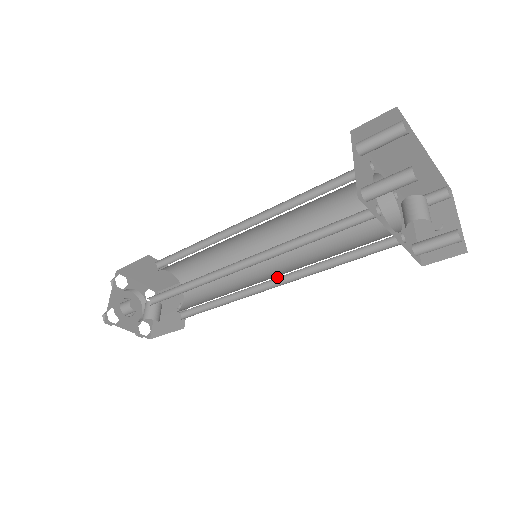
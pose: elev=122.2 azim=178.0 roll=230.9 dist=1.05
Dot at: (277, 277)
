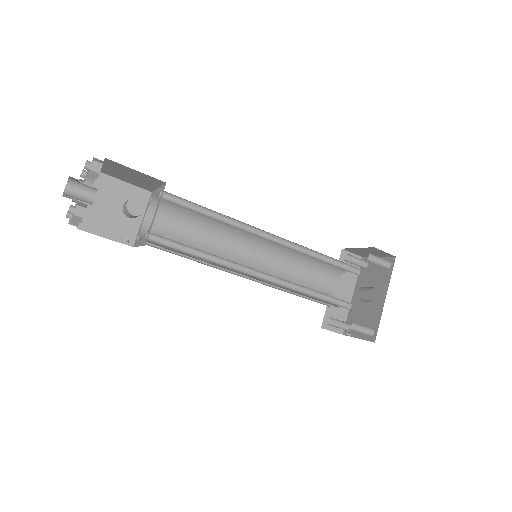
Dot at: (266, 275)
